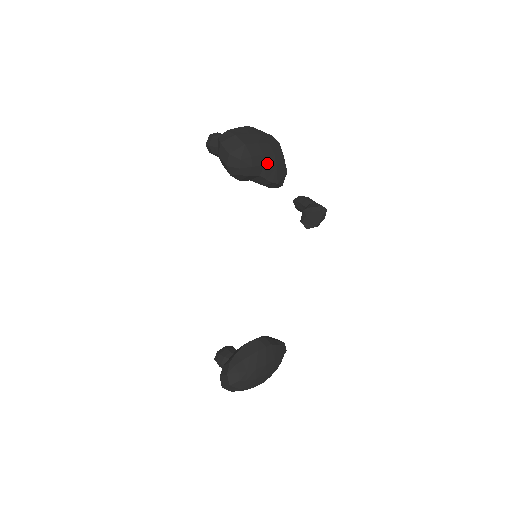
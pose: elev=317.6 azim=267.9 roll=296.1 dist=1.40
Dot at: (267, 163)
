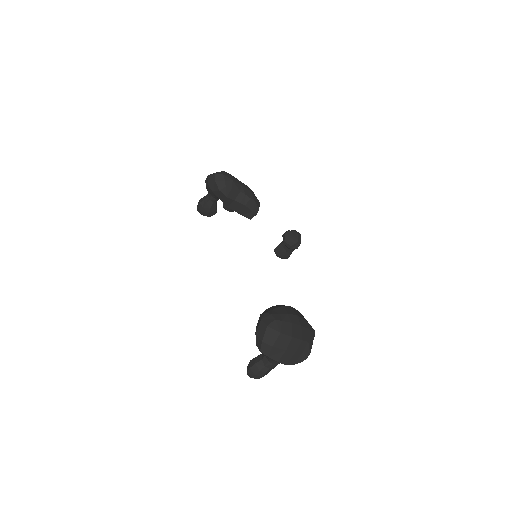
Dot at: (243, 185)
